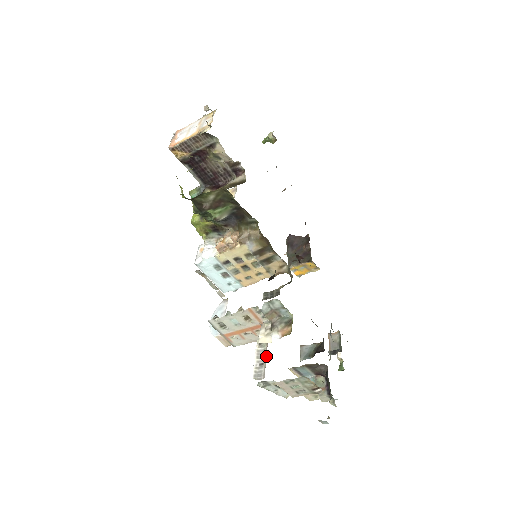
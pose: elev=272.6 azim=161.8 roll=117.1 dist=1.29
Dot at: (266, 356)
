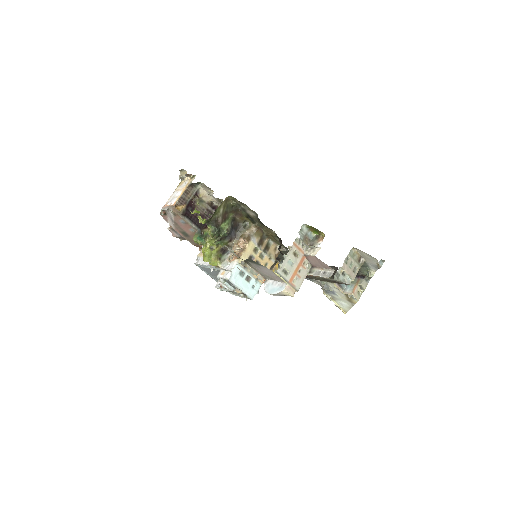
Dot at: (322, 268)
